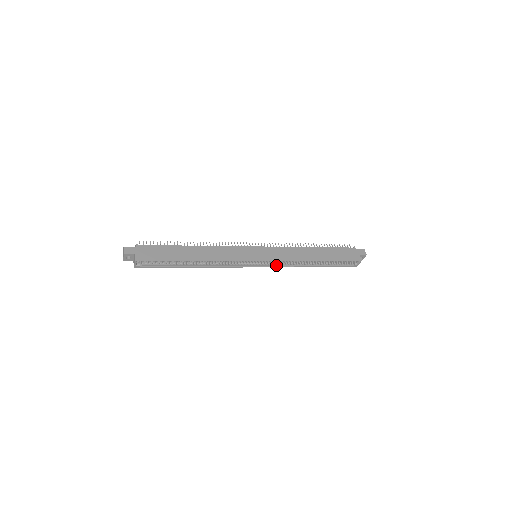
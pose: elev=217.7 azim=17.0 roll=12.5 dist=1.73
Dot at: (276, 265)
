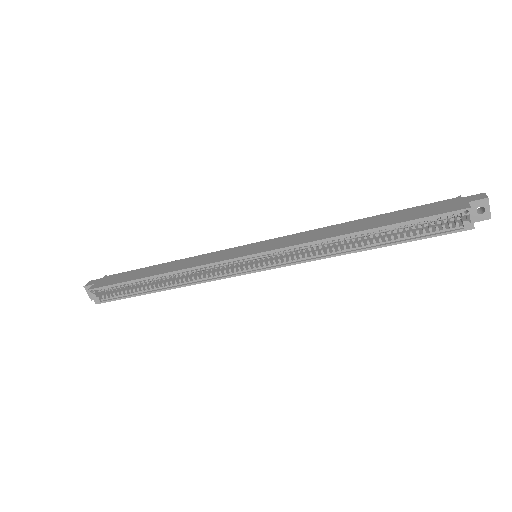
Dot at: (290, 262)
